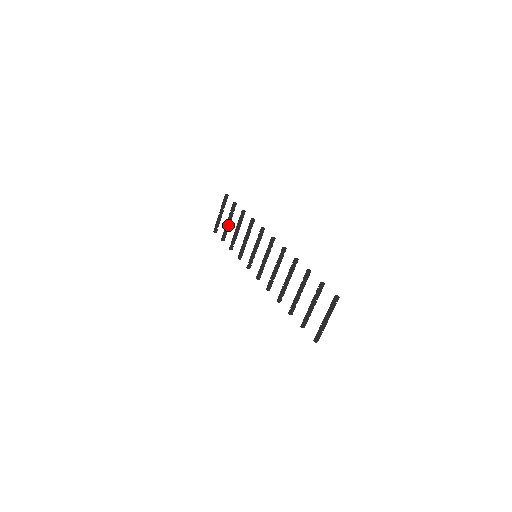
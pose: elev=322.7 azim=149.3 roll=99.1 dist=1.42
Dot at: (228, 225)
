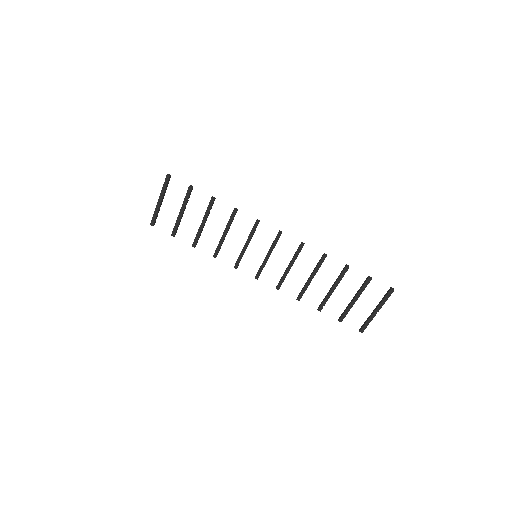
Dot at: (181, 216)
